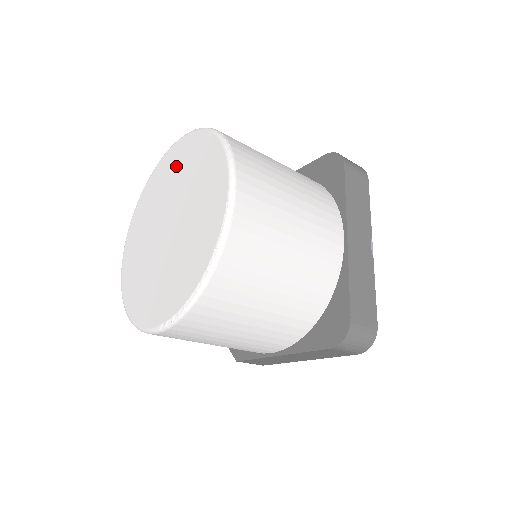
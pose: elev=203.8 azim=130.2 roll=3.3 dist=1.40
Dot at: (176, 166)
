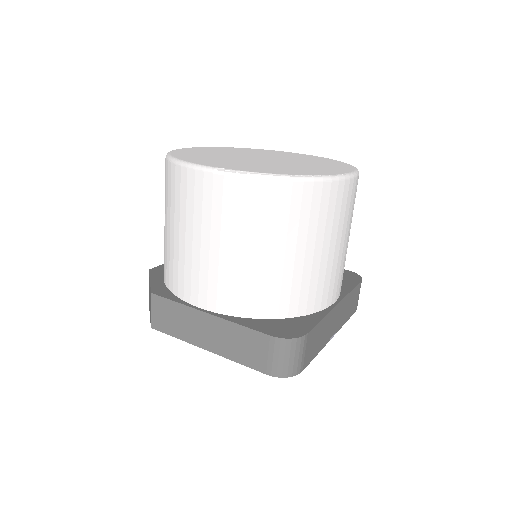
Dot at: (293, 155)
